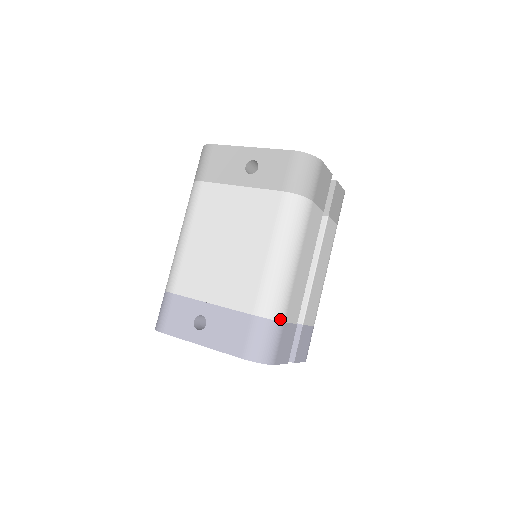
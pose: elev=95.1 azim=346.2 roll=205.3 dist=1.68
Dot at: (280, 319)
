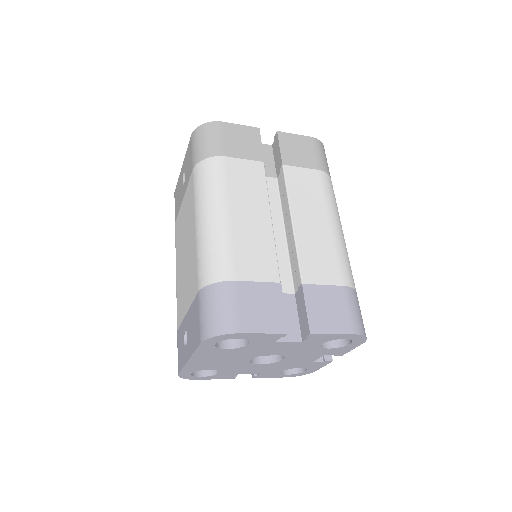
Dot at: (225, 279)
